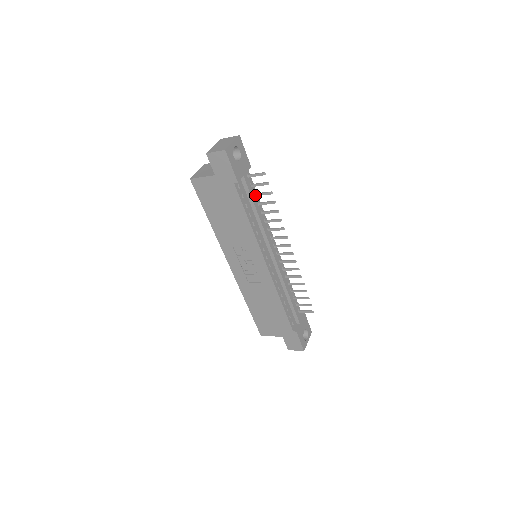
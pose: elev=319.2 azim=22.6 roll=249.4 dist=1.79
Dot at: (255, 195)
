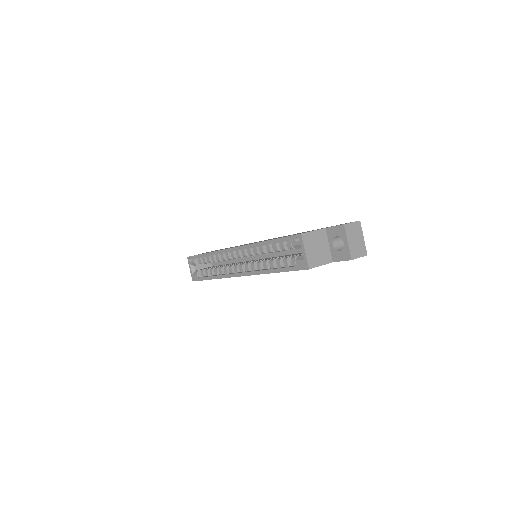
Dot at: occluded
